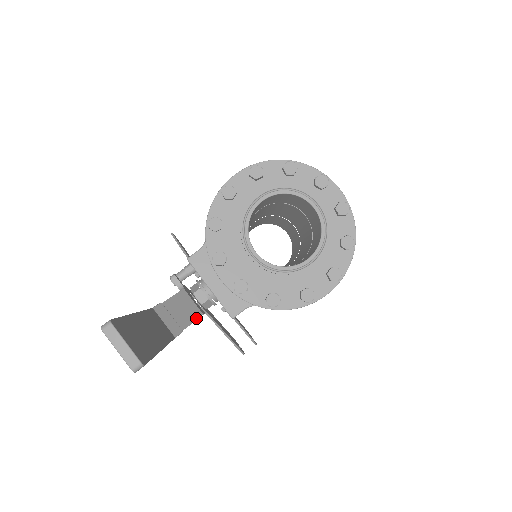
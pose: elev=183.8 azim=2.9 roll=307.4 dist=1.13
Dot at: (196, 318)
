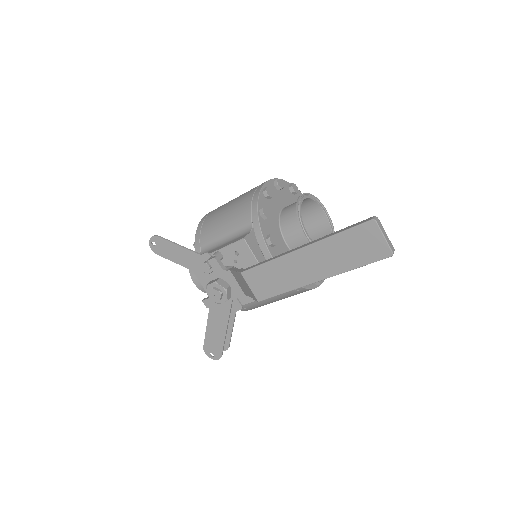
Dot at: occluded
